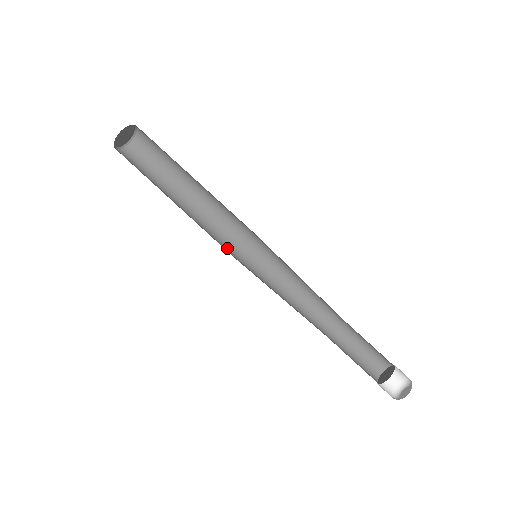
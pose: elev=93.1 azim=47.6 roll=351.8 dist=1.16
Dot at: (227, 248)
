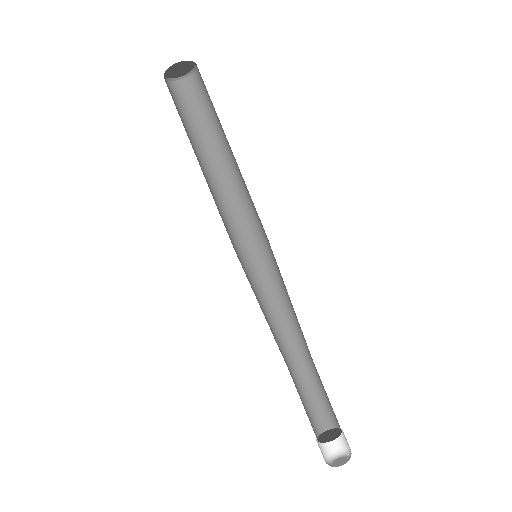
Dot at: (229, 234)
